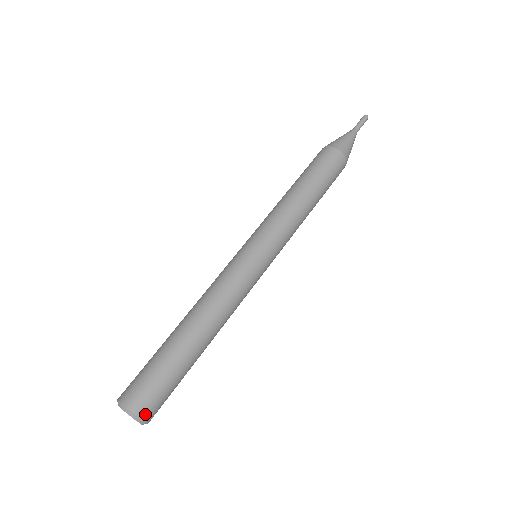
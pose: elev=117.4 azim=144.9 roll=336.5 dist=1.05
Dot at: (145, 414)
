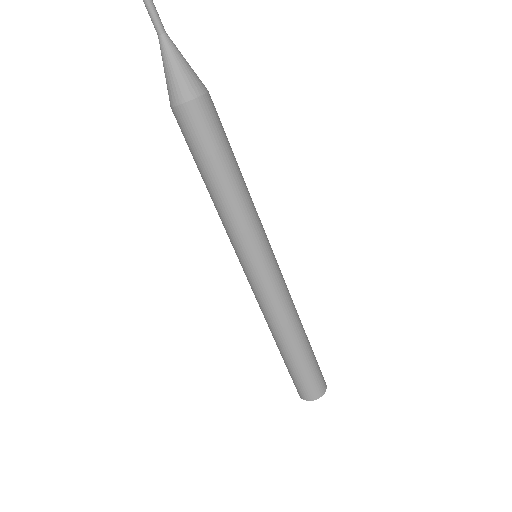
Dot at: (324, 380)
